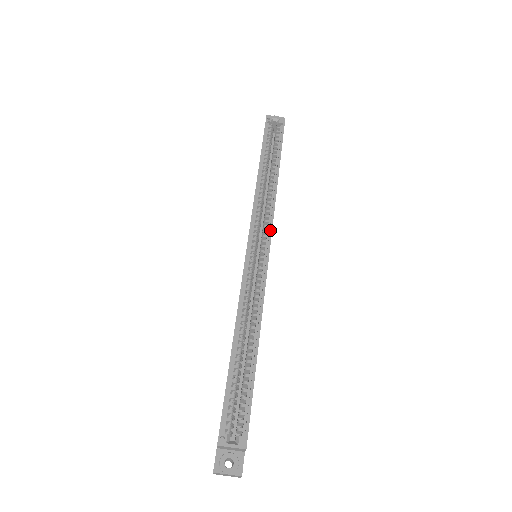
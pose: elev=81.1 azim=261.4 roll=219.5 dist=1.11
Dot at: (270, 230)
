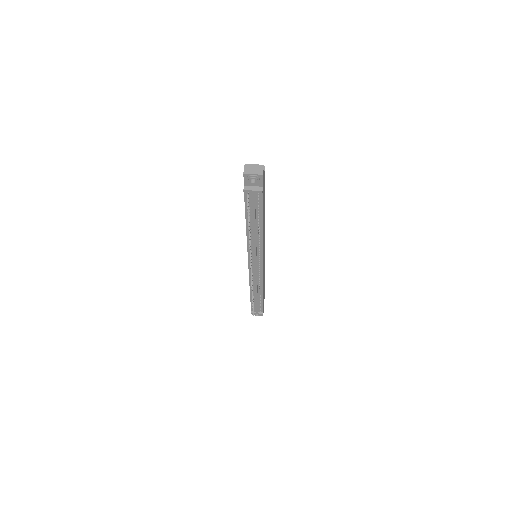
Dot at: occluded
